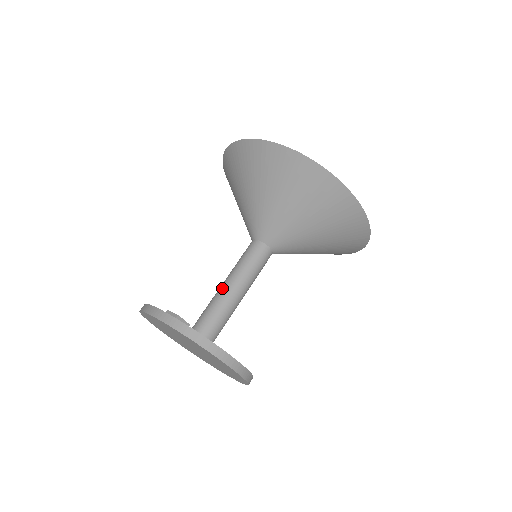
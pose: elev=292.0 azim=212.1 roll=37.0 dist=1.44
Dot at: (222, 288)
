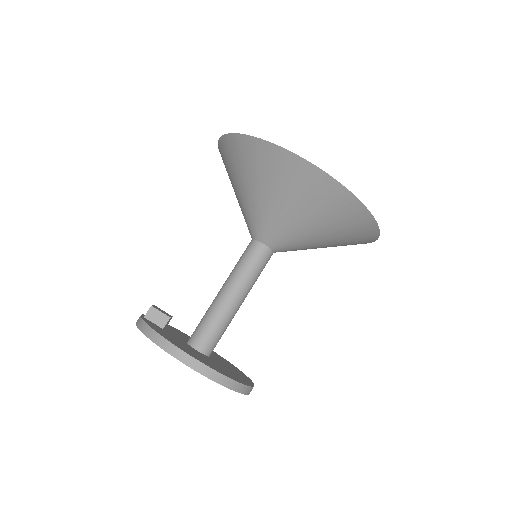
Dot at: (229, 300)
